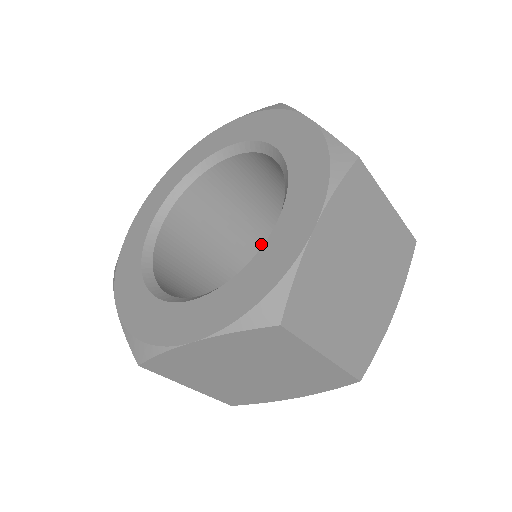
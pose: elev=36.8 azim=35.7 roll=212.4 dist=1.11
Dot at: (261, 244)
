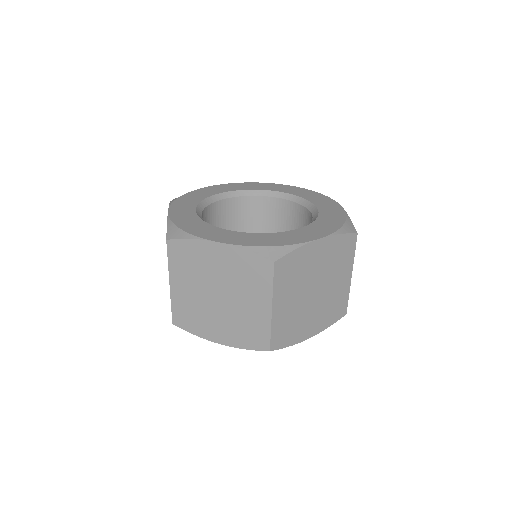
Dot at: occluded
